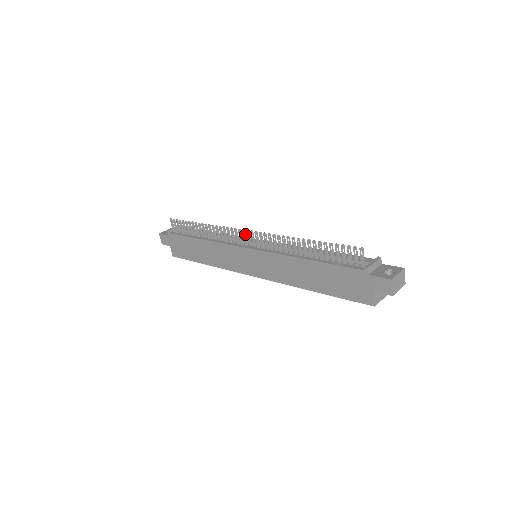
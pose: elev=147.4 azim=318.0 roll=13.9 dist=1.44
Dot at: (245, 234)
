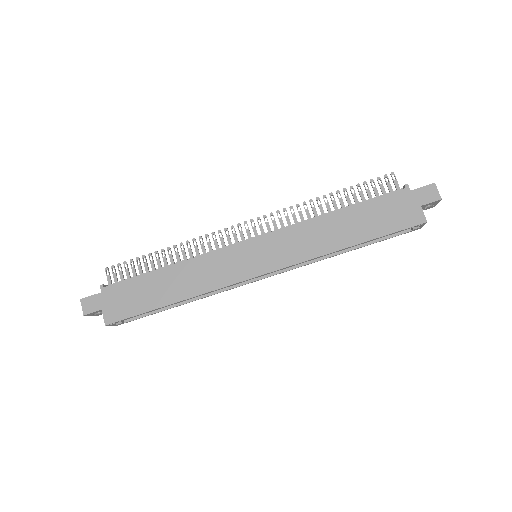
Dot at: (241, 229)
